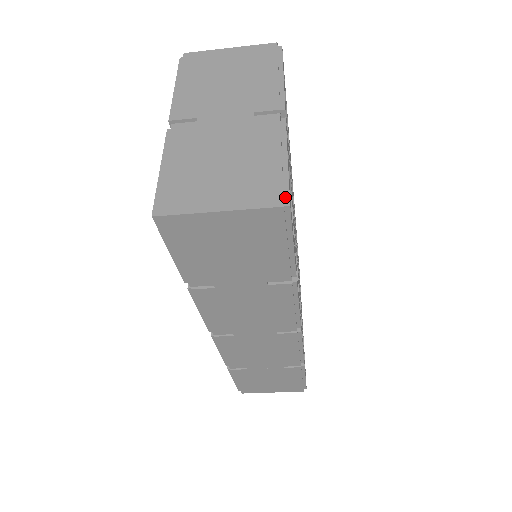
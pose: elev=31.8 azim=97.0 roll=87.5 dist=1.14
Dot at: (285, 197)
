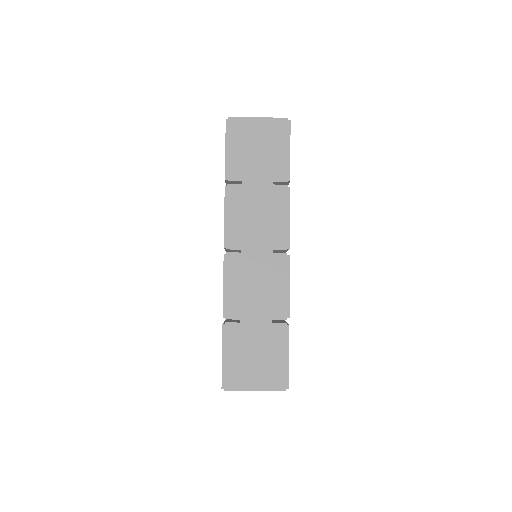
Dot at: (288, 122)
